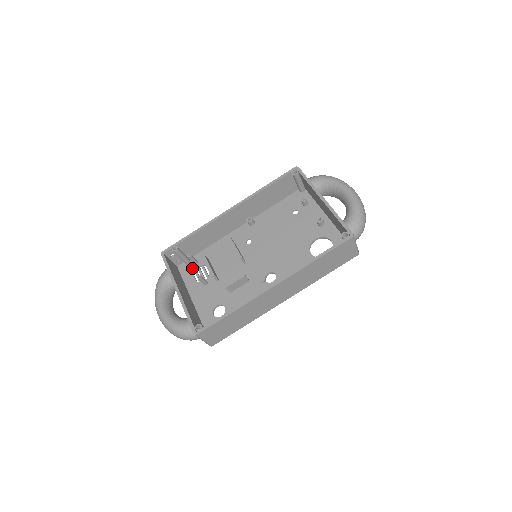
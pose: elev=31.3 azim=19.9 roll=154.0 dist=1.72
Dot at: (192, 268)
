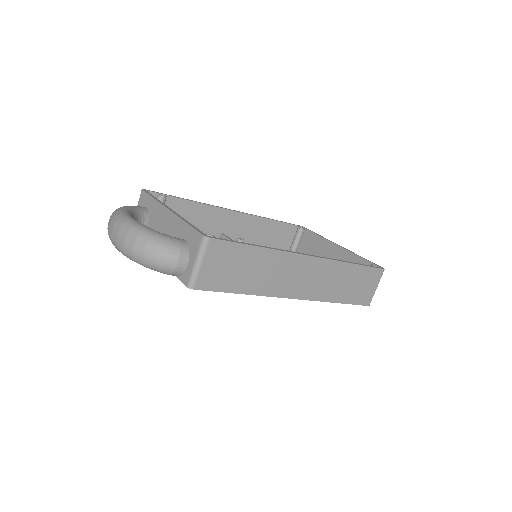
Dot at: occluded
